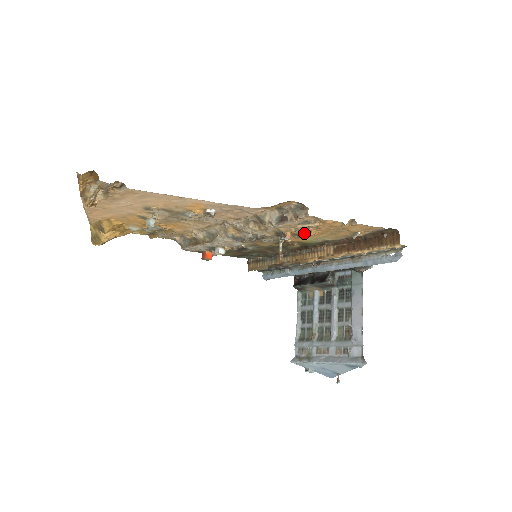
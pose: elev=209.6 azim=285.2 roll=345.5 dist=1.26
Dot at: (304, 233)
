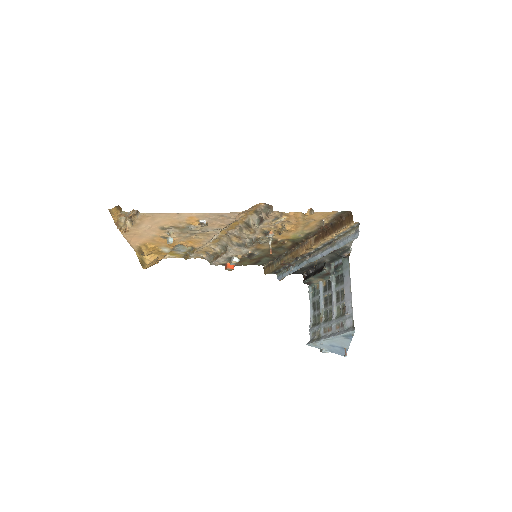
Dot at: (281, 229)
